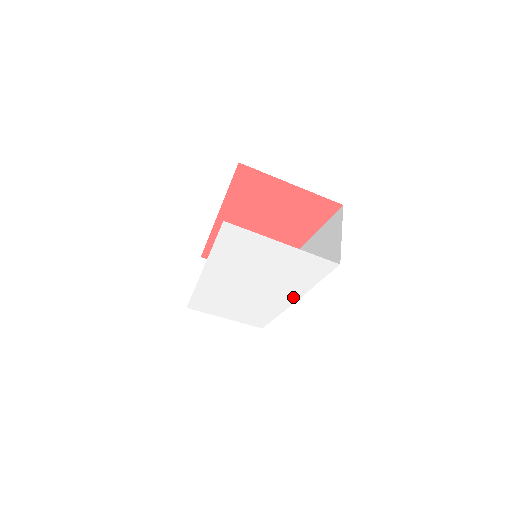
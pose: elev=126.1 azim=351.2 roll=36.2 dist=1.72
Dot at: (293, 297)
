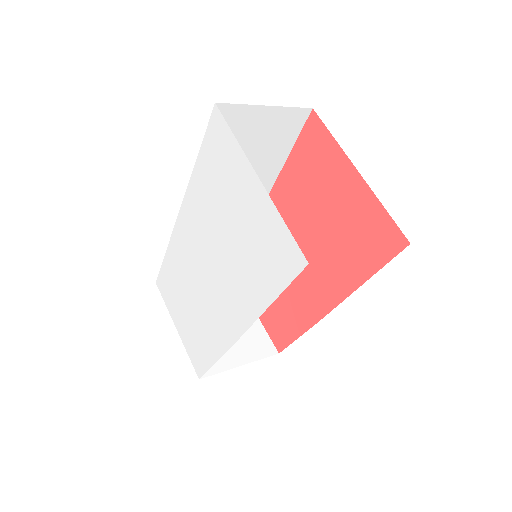
Dot at: (241, 323)
